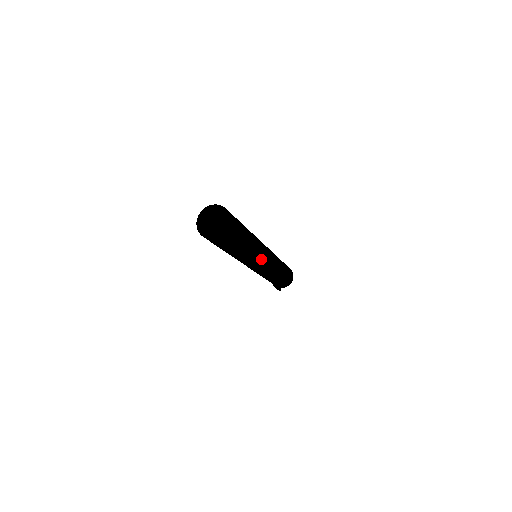
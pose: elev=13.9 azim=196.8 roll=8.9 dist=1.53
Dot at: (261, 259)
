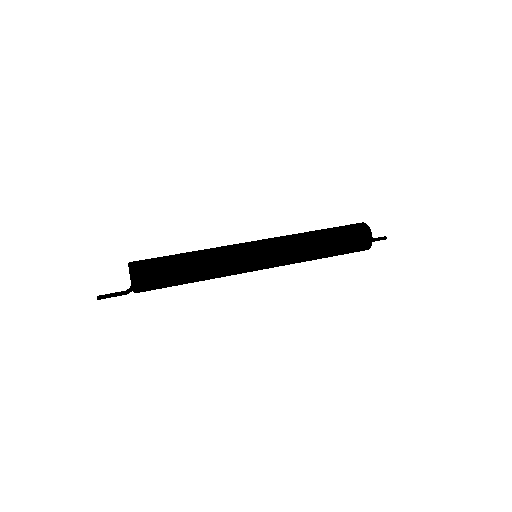
Dot at: (241, 271)
